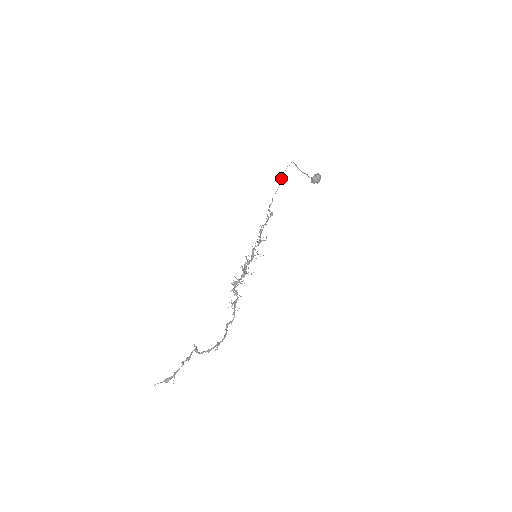
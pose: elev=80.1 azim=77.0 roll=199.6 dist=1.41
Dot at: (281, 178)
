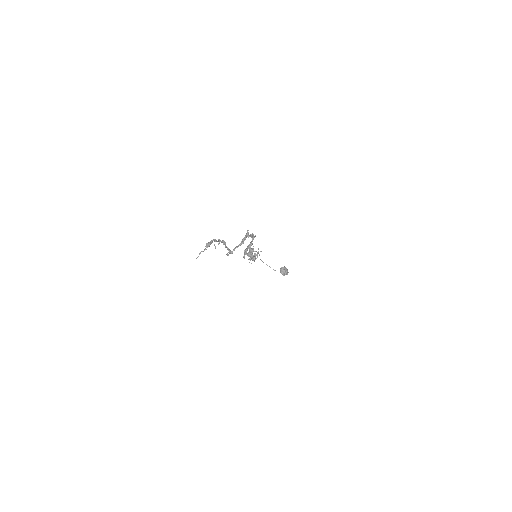
Dot at: occluded
